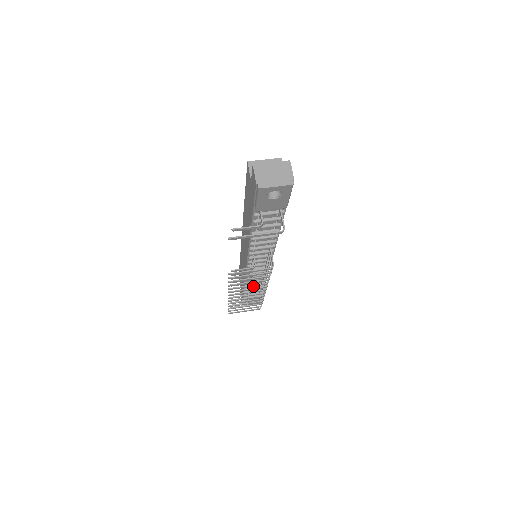
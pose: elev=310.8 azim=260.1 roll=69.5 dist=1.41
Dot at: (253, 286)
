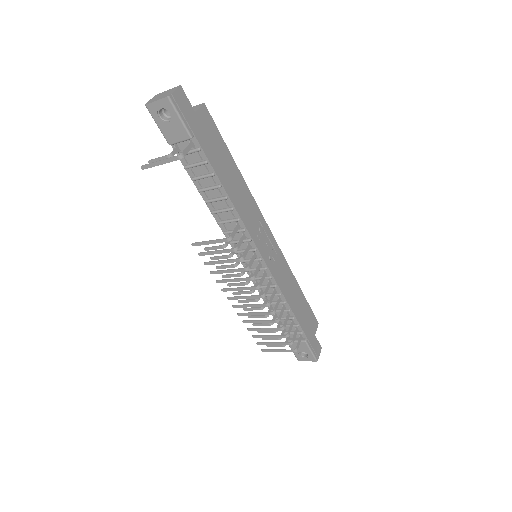
Dot at: (239, 281)
